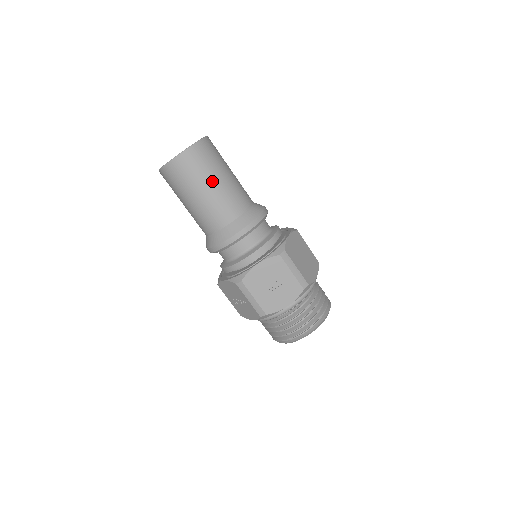
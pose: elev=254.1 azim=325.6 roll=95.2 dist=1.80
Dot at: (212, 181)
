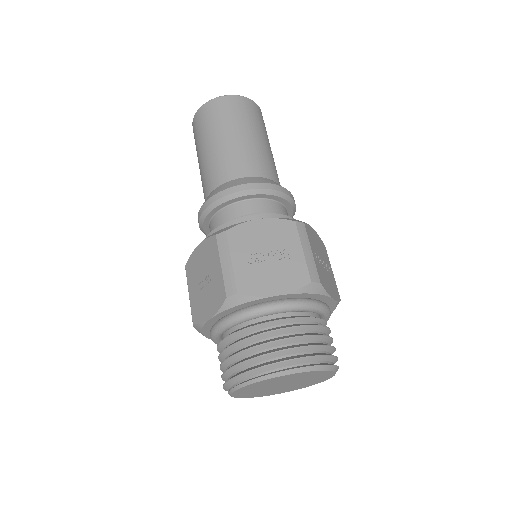
Dot at: occluded
